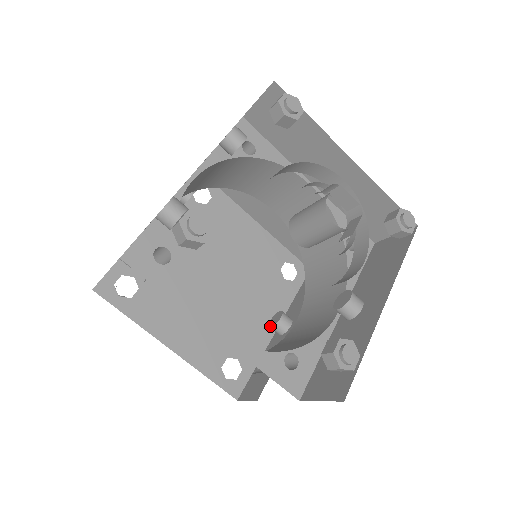
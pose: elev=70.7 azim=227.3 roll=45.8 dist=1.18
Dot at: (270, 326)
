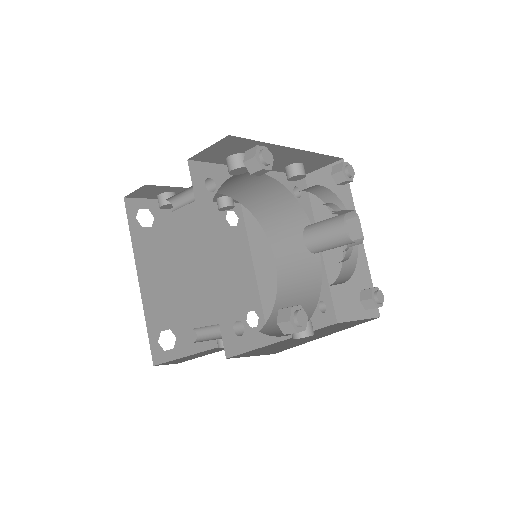
Dot at: occluded
